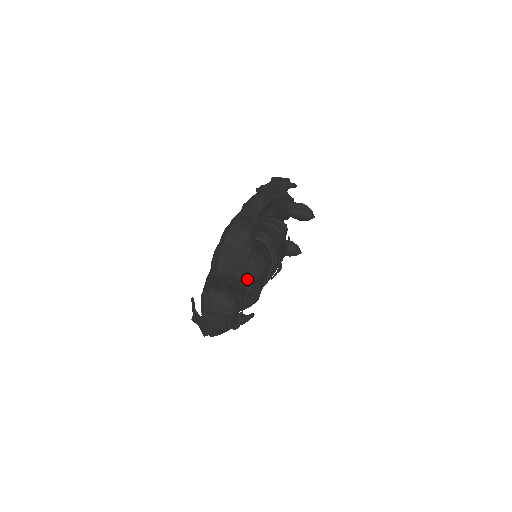
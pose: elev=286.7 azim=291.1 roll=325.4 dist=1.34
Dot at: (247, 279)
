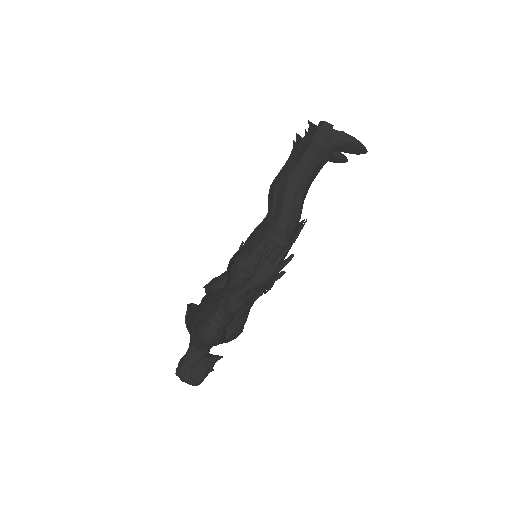
Dot at: occluded
